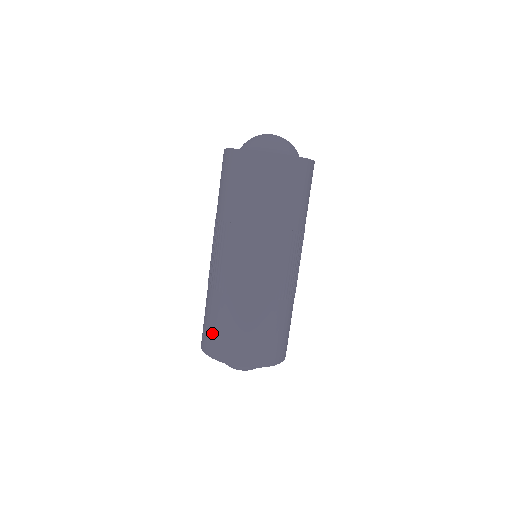
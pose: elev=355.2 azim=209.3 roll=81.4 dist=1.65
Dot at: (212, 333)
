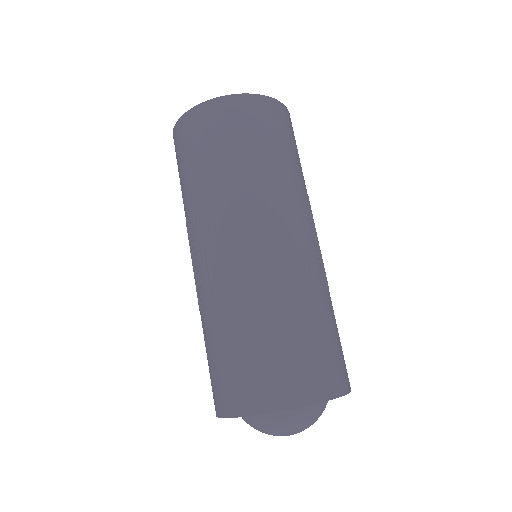
Dot at: (232, 374)
